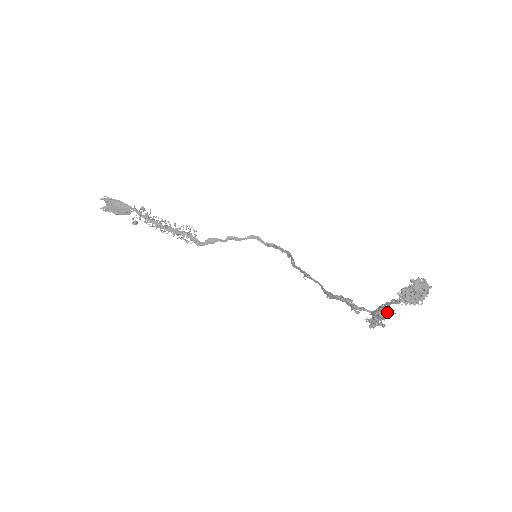
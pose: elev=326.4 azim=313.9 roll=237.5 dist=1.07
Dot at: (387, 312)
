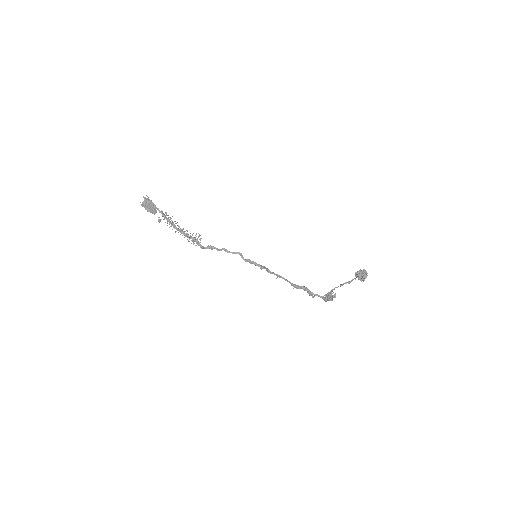
Dot at: (333, 296)
